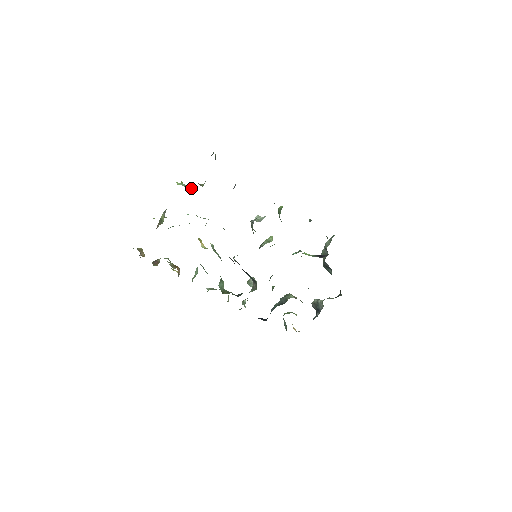
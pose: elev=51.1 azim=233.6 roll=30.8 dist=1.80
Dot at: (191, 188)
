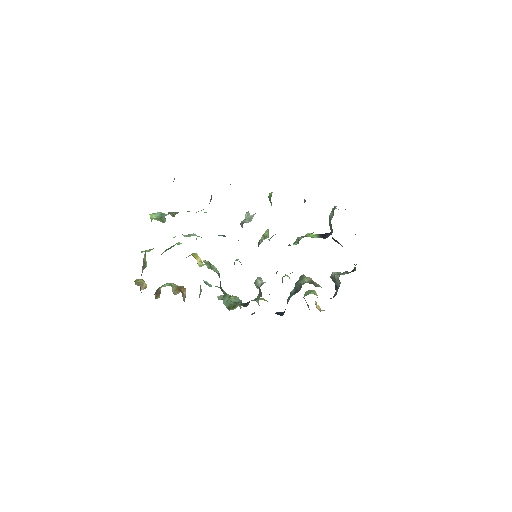
Dot at: (164, 220)
